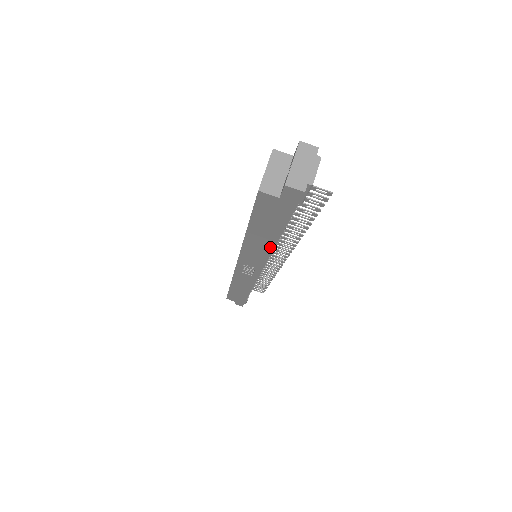
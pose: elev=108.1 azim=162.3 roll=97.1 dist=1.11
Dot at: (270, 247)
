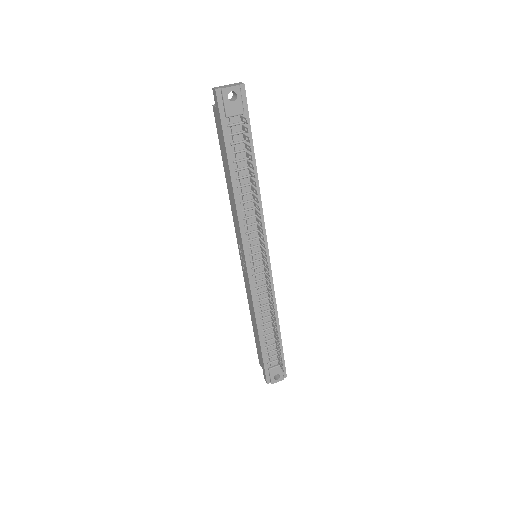
Dot at: (233, 194)
